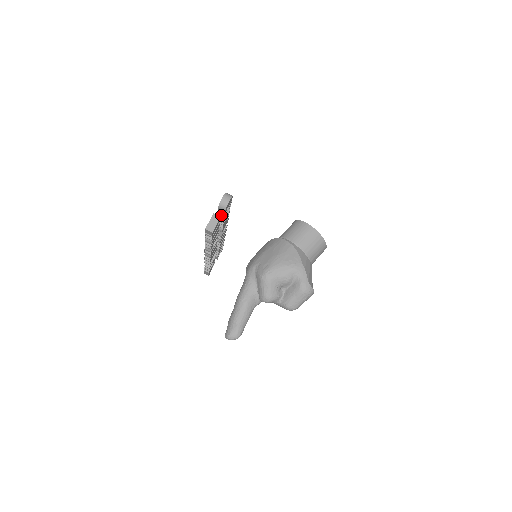
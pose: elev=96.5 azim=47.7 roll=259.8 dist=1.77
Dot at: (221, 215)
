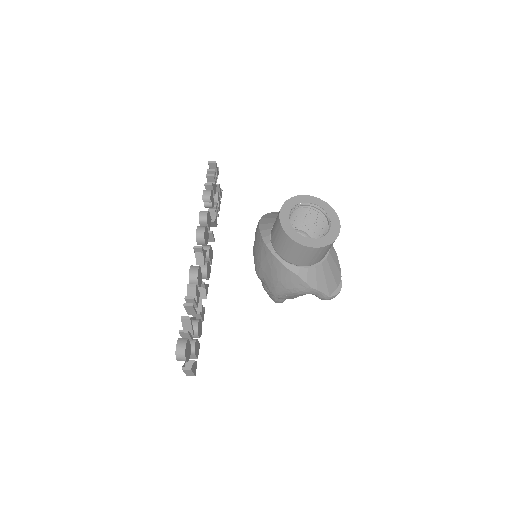
Dot at: occluded
